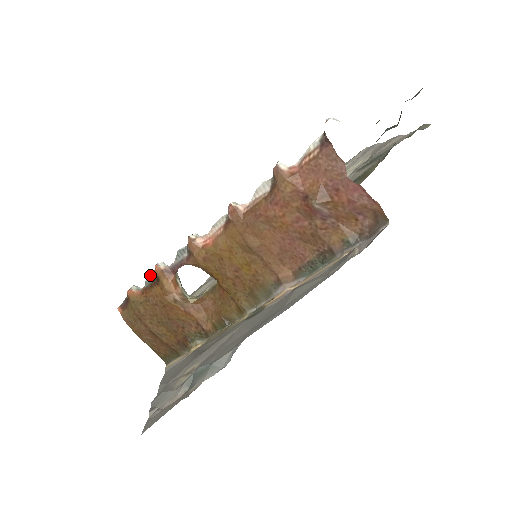
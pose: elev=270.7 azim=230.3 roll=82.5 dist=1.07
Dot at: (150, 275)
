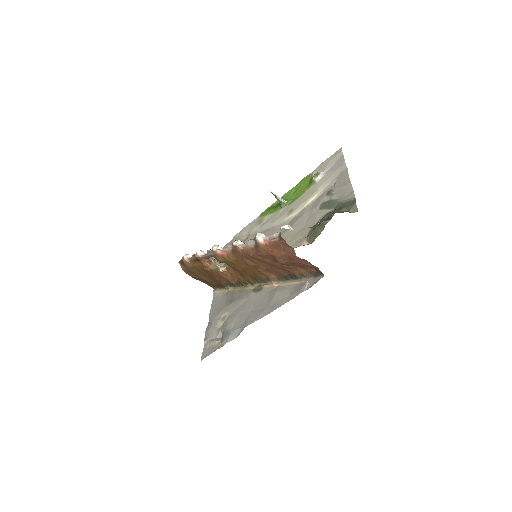
Dot at: (194, 256)
